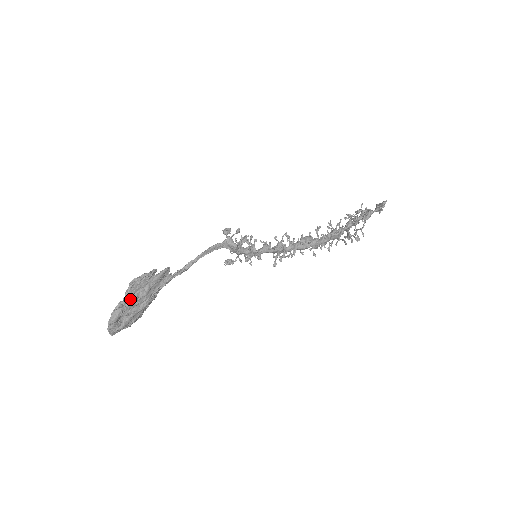
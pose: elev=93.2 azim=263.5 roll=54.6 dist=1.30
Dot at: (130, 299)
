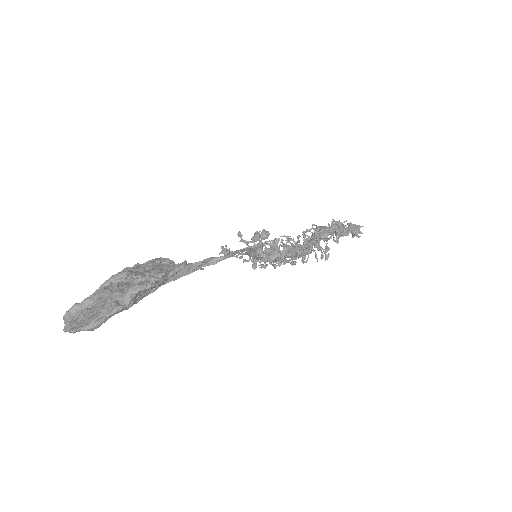
Dot at: (131, 304)
